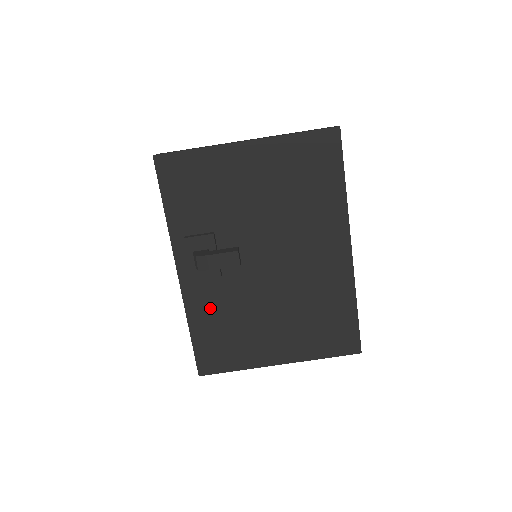
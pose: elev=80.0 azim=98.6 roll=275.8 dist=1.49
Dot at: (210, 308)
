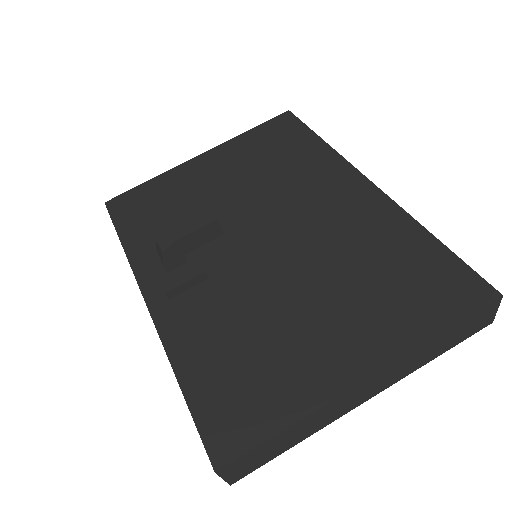
Dot at: (204, 330)
